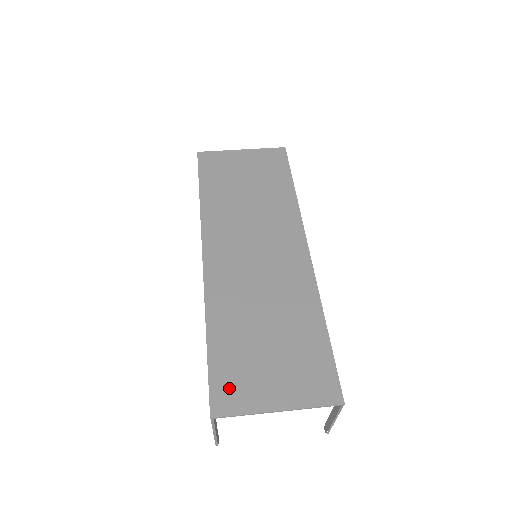
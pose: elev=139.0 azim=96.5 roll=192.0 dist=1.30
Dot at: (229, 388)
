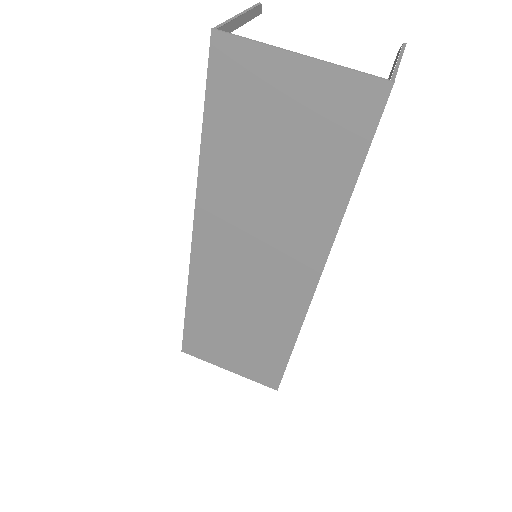
Dot at: (197, 345)
